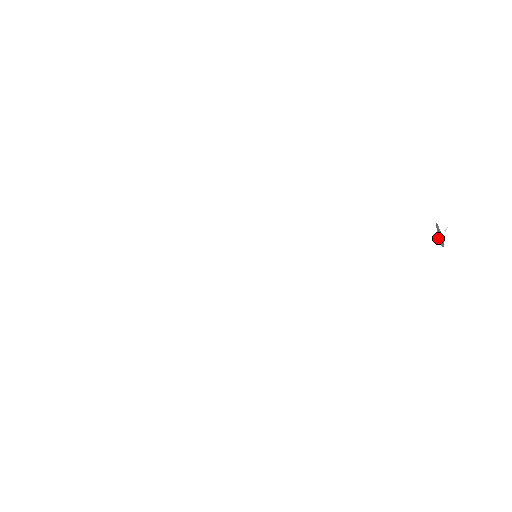
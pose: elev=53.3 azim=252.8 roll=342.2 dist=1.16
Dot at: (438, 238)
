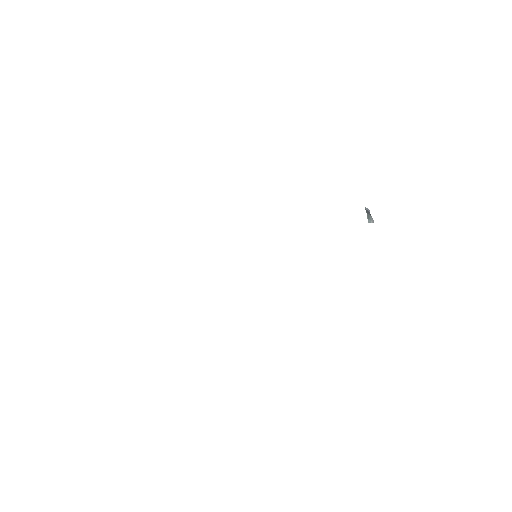
Dot at: (368, 218)
